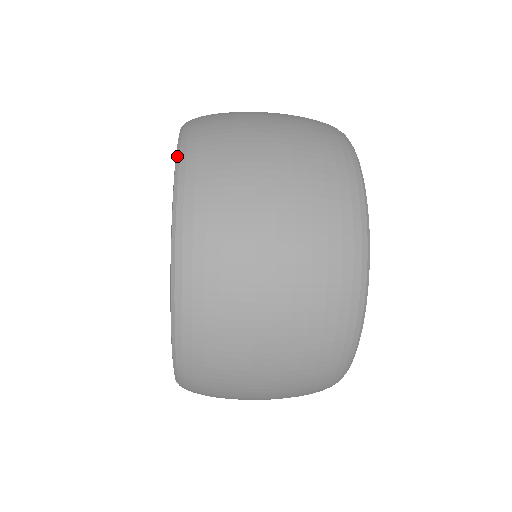
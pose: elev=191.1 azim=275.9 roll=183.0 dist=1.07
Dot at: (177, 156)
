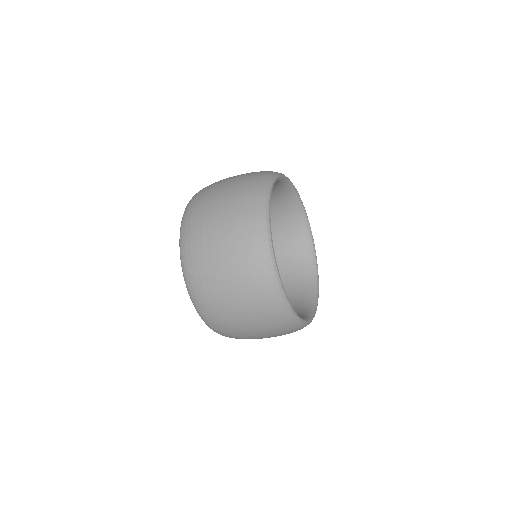
Dot at: occluded
